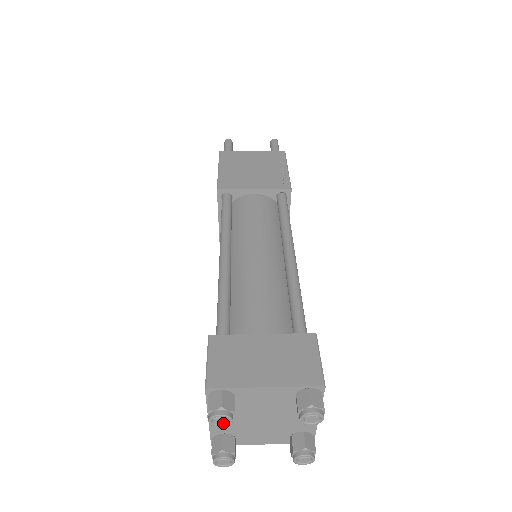
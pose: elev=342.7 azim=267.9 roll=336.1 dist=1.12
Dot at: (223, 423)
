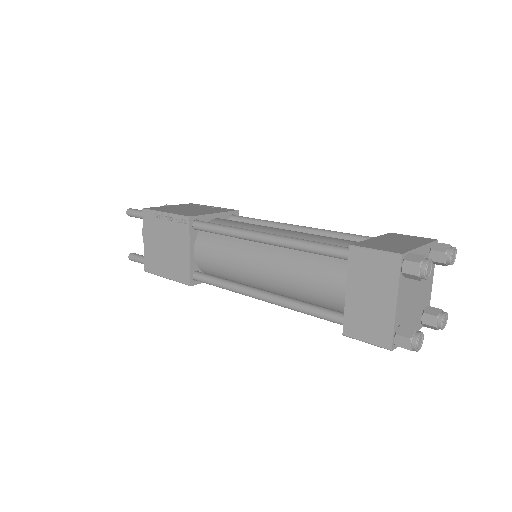
Dot at: (429, 272)
